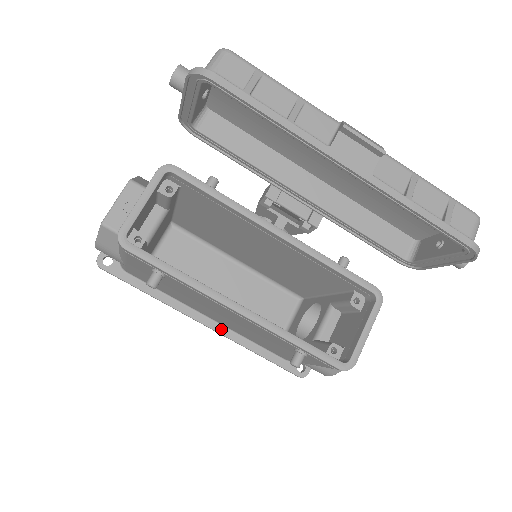
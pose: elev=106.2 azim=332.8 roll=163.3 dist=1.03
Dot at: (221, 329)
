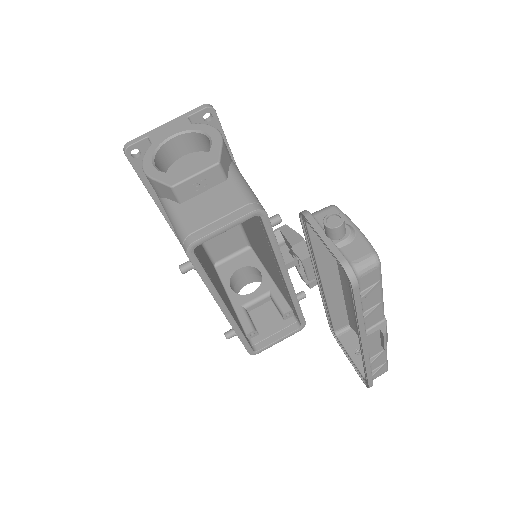
Dot at: occluded
